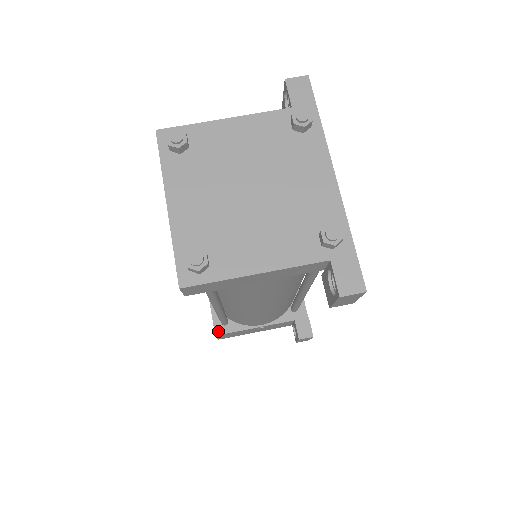
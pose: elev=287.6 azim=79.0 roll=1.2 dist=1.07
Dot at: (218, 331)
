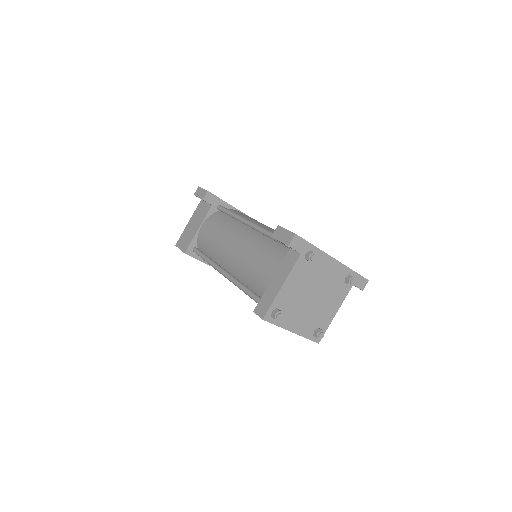
Dot at: occluded
